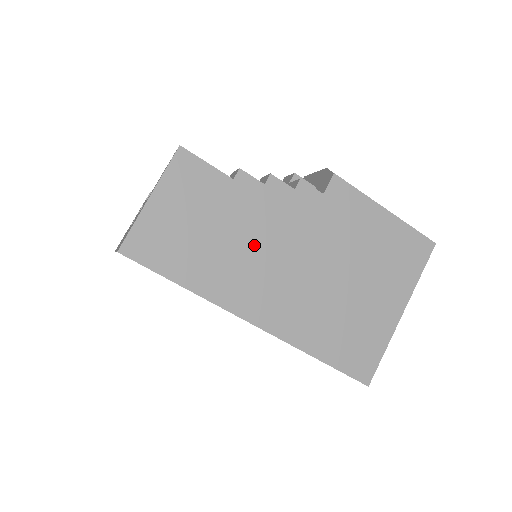
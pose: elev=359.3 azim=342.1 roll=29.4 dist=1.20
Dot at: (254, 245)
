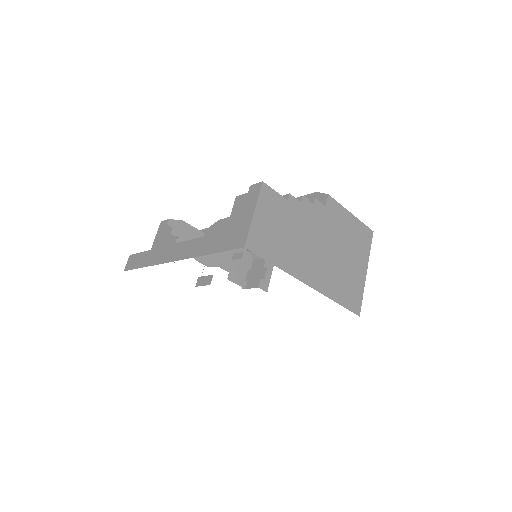
Dot at: (302, 238)
